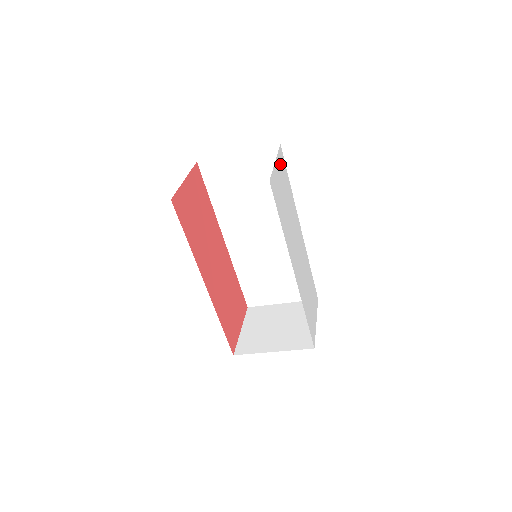
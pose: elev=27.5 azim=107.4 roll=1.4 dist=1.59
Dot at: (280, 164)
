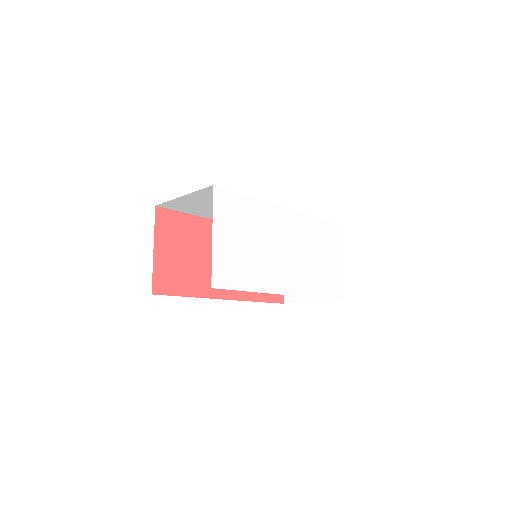
Dot at: (222, 216)
